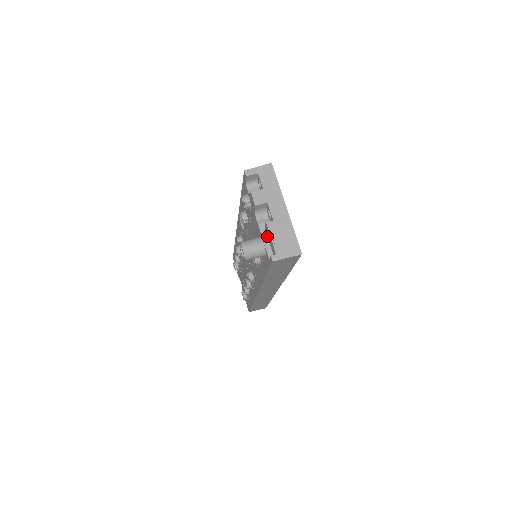
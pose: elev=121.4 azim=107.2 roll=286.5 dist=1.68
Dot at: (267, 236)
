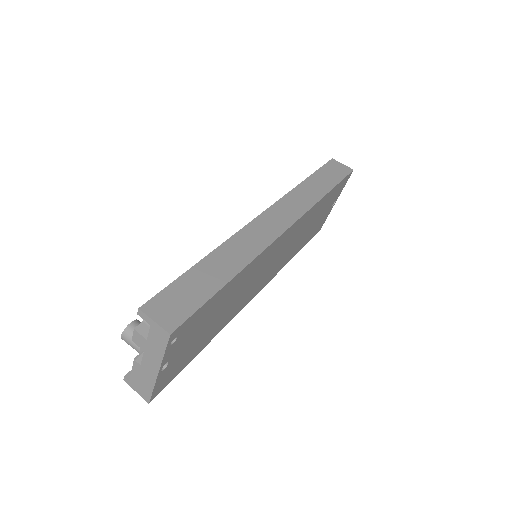
Dot at: occluded
